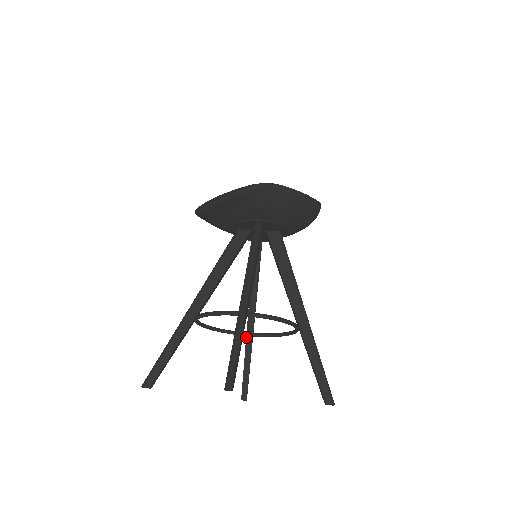
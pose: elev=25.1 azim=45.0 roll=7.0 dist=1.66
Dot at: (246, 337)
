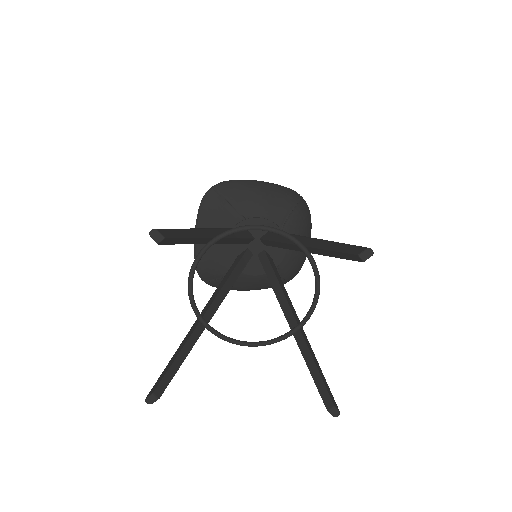
Dot at: (294, 337)
